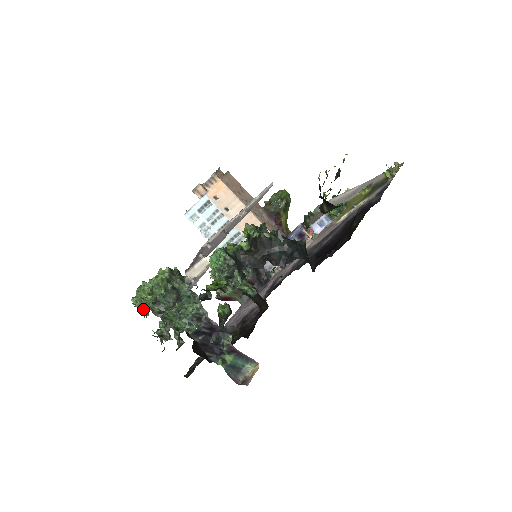
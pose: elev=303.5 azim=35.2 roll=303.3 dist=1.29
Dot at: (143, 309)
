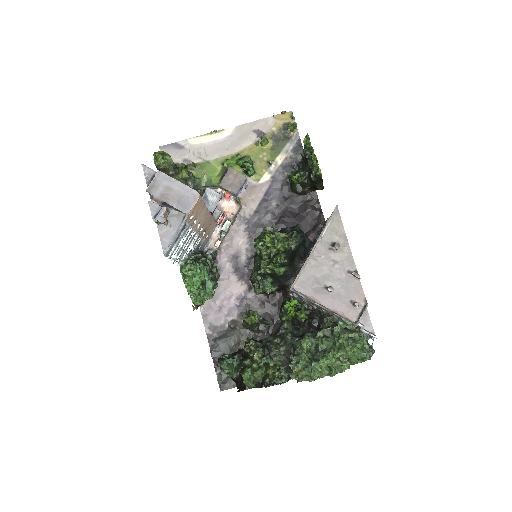
Dot at: occluded
